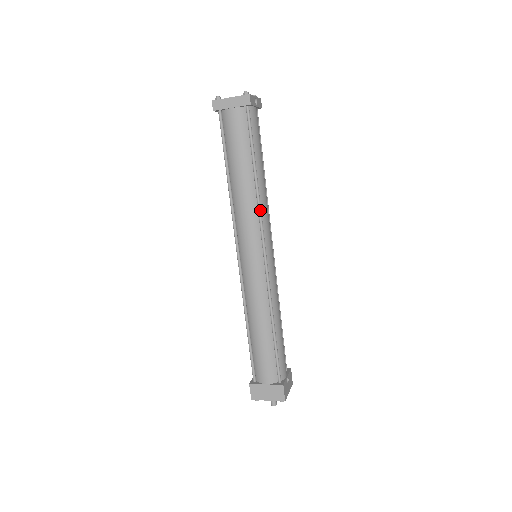
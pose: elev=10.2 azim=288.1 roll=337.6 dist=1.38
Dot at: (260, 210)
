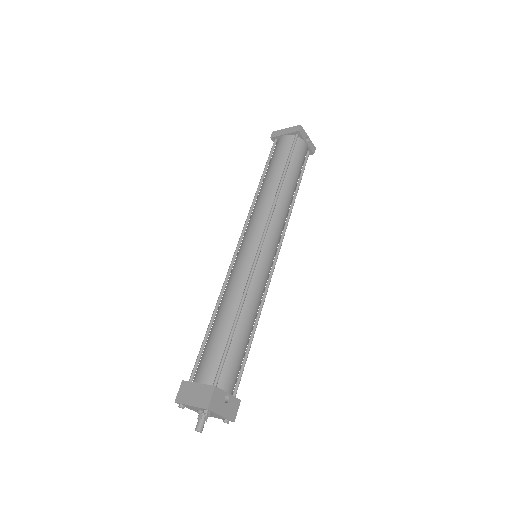
Dot at: (274, 206)
